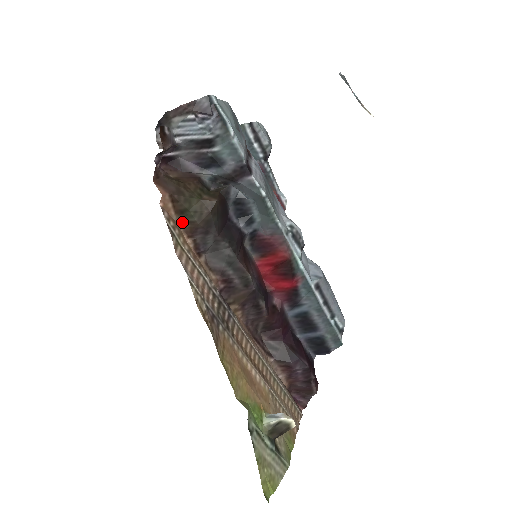
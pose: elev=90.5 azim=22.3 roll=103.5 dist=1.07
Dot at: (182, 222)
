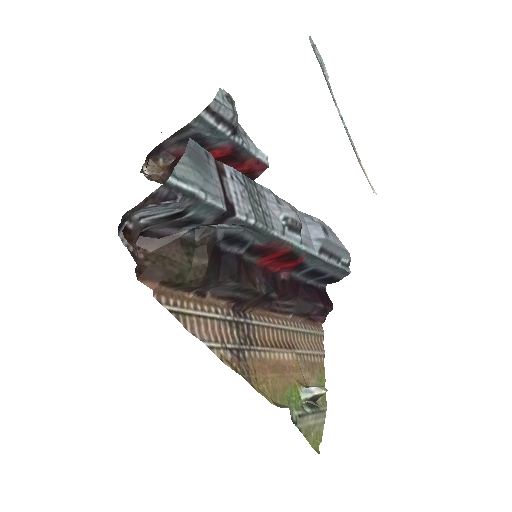
Dot at: (179, 289)
